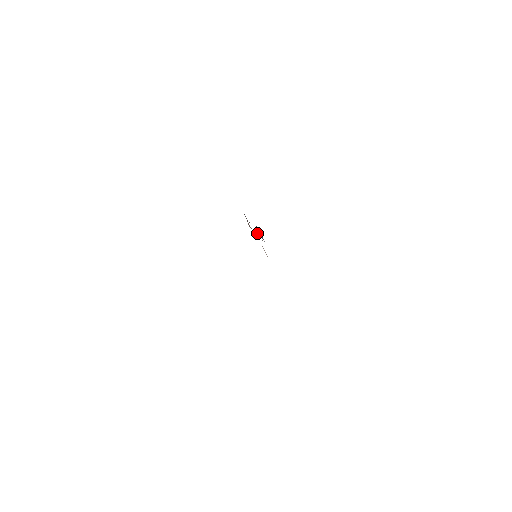
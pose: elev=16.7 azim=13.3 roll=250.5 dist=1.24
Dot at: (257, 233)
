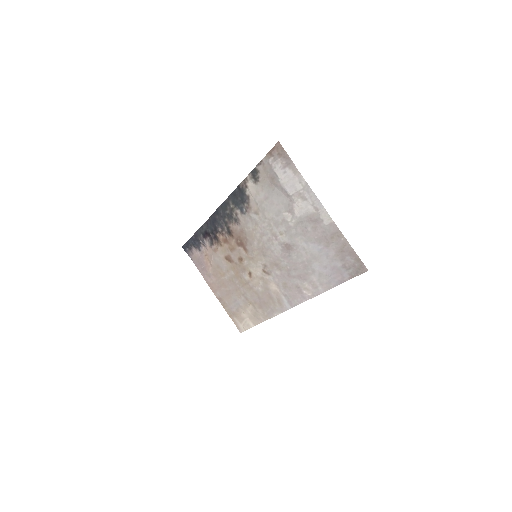
Dot at: (205, 245)
